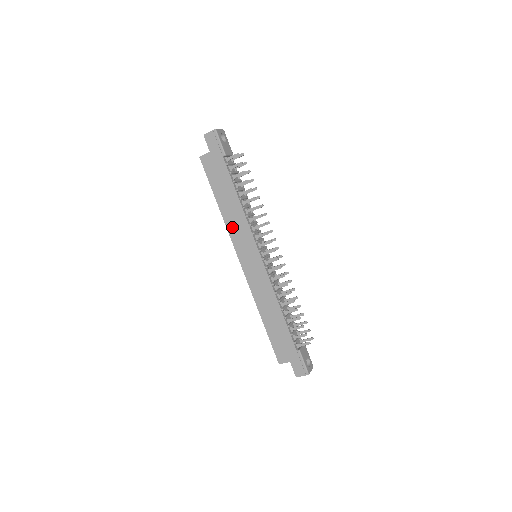
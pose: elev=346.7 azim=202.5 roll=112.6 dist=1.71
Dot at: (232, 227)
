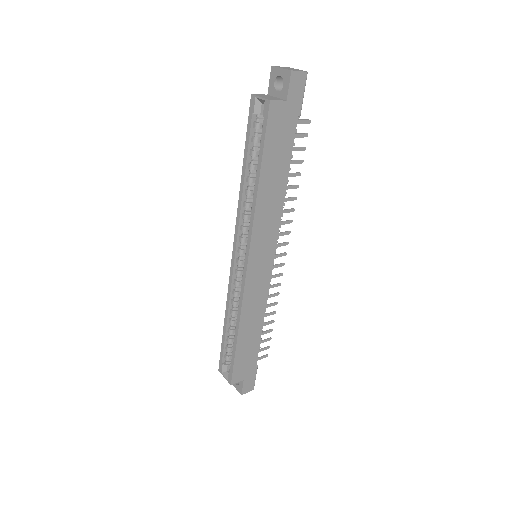
Dot at: (261, 218)
